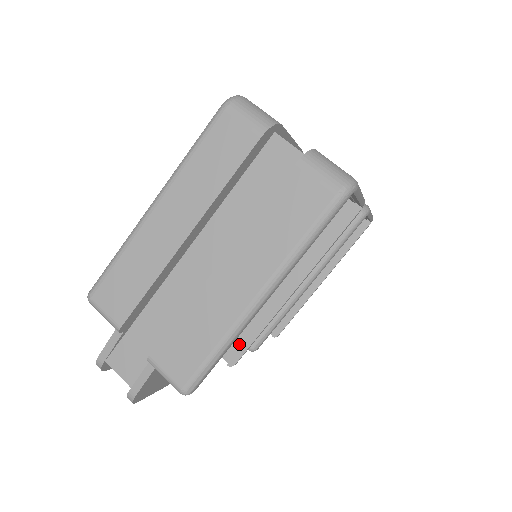
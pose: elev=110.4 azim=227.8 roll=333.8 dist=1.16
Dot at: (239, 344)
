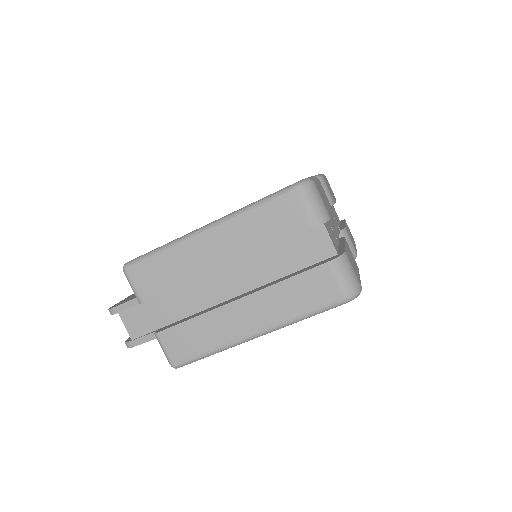
Dot at: occluded
